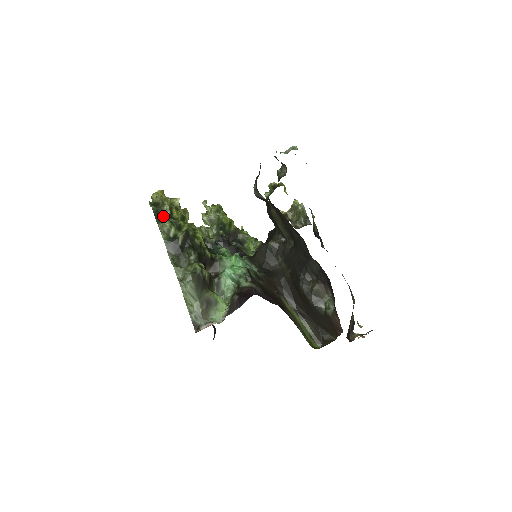
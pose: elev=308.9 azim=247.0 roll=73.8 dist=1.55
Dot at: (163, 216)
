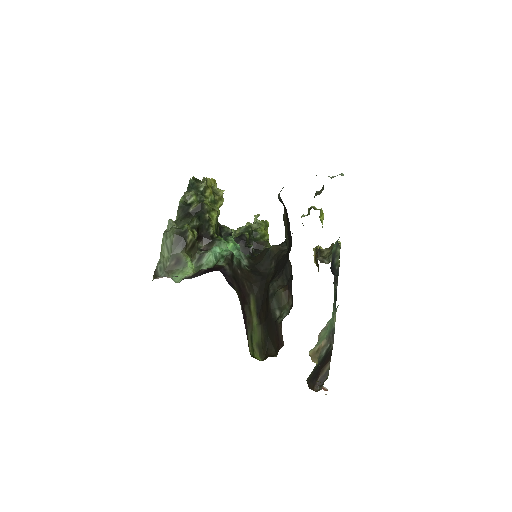
Dot at: (195, 189)
